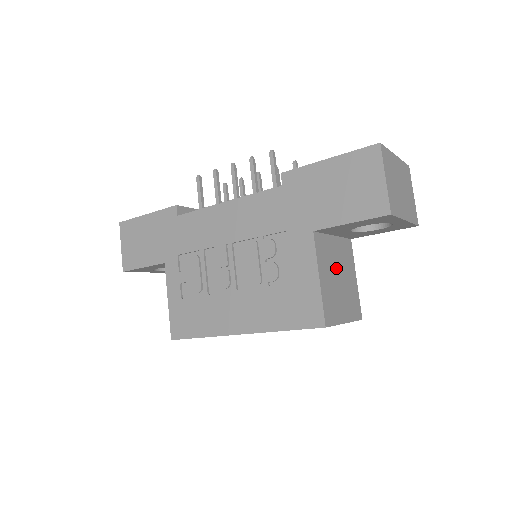
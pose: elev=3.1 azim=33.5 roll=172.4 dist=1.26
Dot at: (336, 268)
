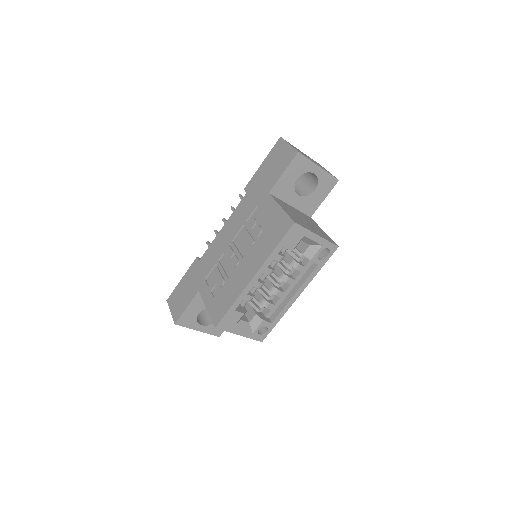
Dot at: (298, 215)
